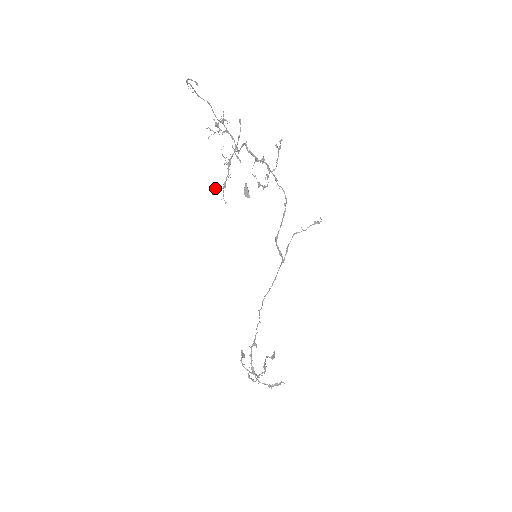
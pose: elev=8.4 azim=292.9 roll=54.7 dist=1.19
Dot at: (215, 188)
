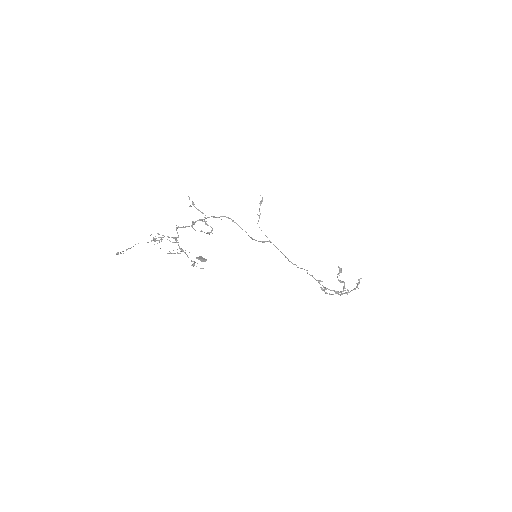
Dot at: occluded
